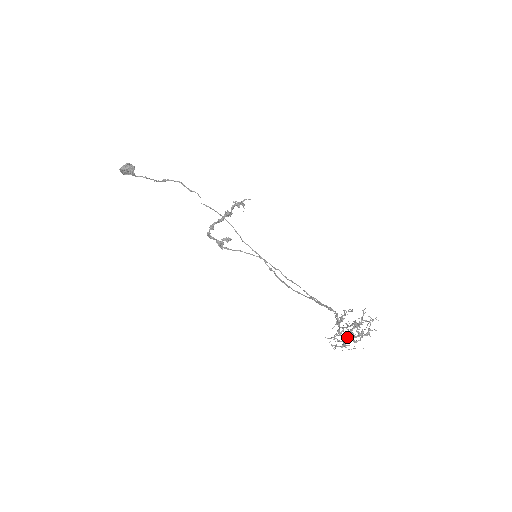
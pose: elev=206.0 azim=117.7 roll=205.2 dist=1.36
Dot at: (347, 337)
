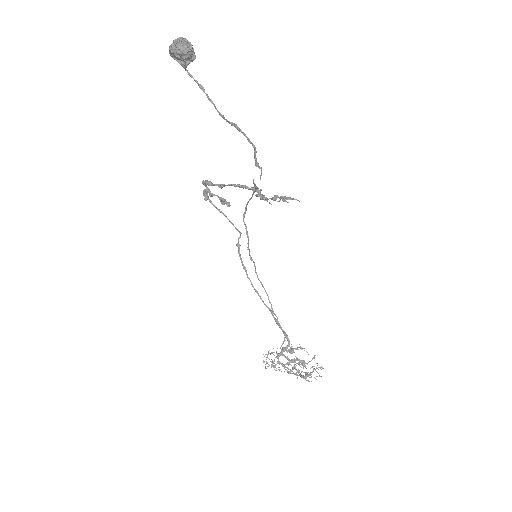
Dot at: (285, 366)
